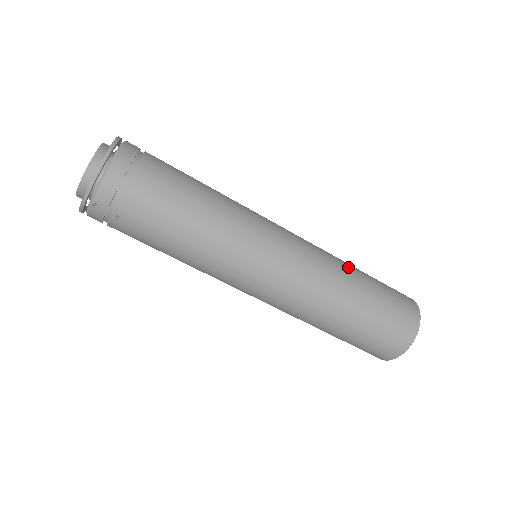
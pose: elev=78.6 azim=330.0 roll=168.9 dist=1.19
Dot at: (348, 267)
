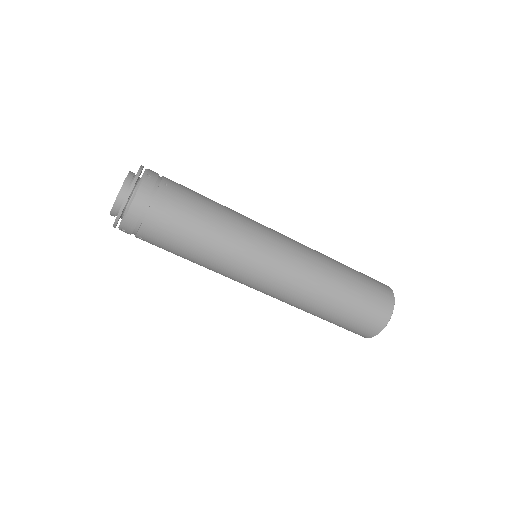
Dot at: (332, 273)
